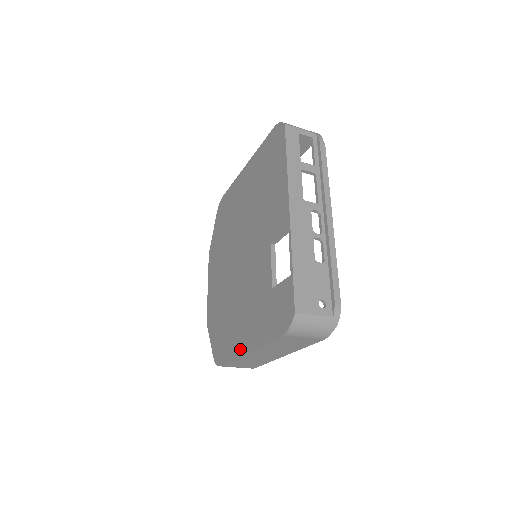
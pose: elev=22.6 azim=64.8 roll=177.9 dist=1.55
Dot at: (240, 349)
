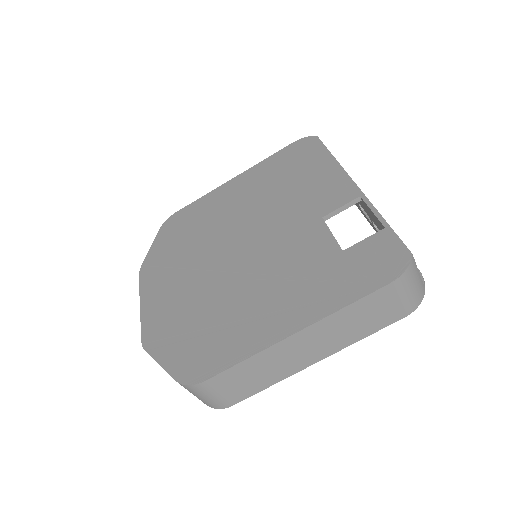
Dot at: (271, 336)
